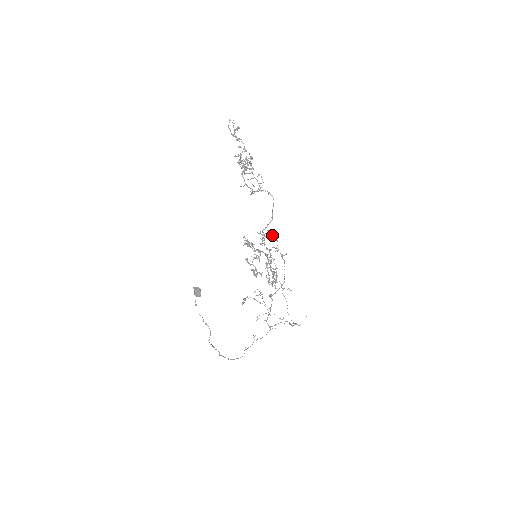
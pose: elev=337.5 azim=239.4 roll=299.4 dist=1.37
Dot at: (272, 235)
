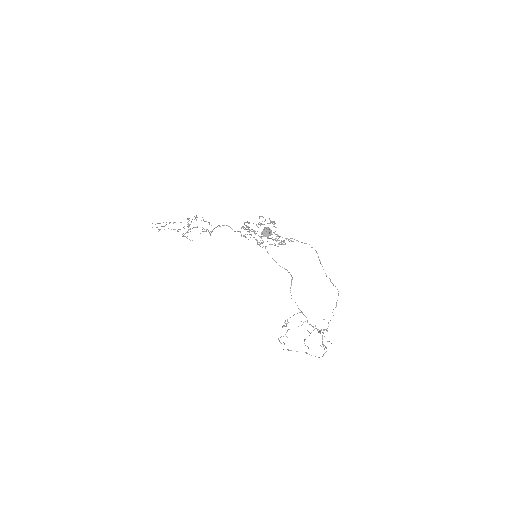
Dot at: occluded
